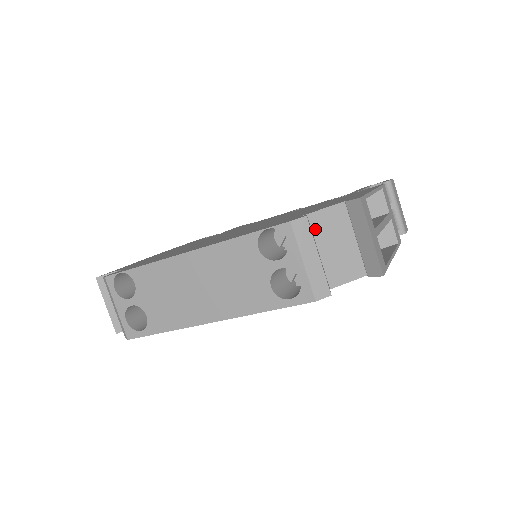
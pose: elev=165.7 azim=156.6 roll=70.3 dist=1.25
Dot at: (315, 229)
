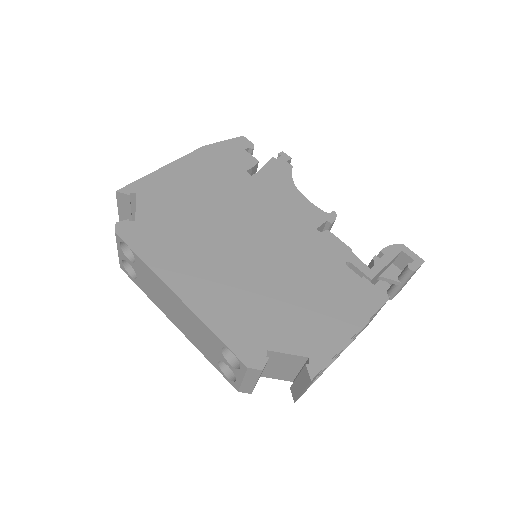
Dot at: (273, 357)
